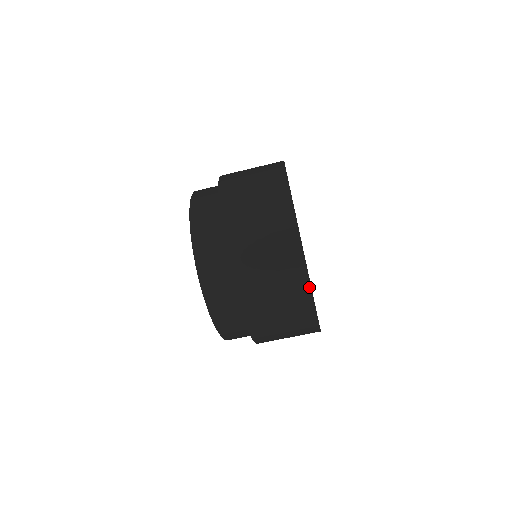
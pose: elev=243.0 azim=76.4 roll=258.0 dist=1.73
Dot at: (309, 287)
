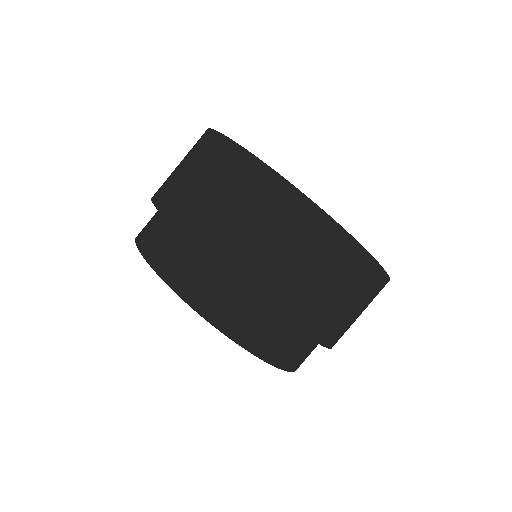
Dot at: (257, 161)
